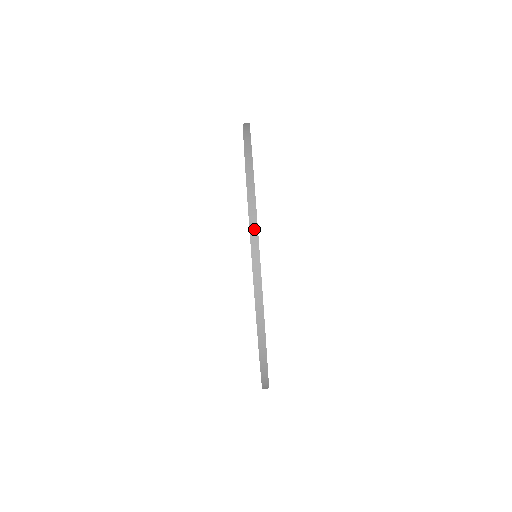
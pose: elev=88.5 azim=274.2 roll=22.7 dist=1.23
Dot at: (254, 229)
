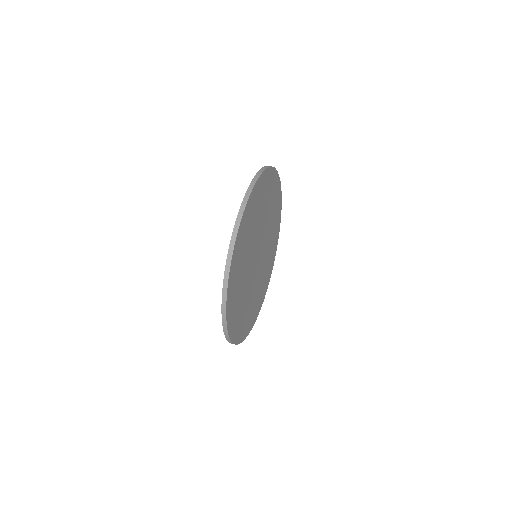
Dot at: (236, 230)
